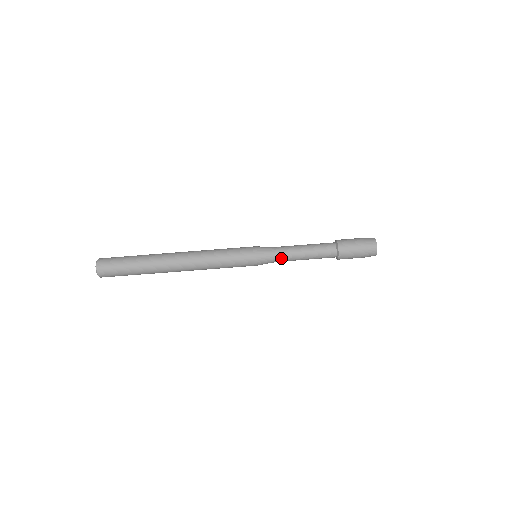
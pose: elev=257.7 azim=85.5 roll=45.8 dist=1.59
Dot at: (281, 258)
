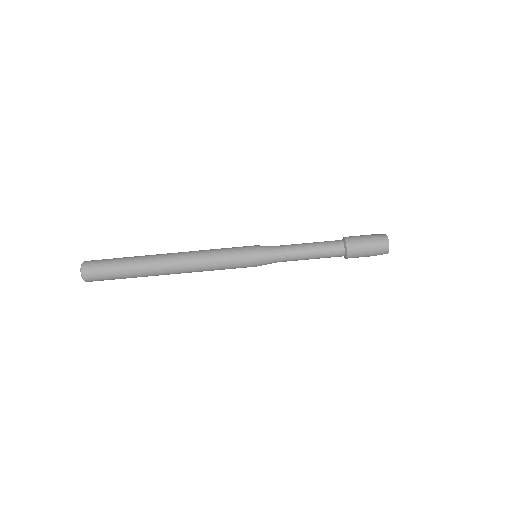
Dot at: (283, 258)
